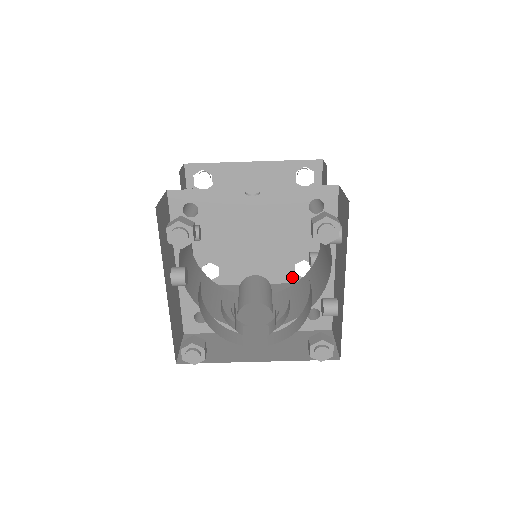
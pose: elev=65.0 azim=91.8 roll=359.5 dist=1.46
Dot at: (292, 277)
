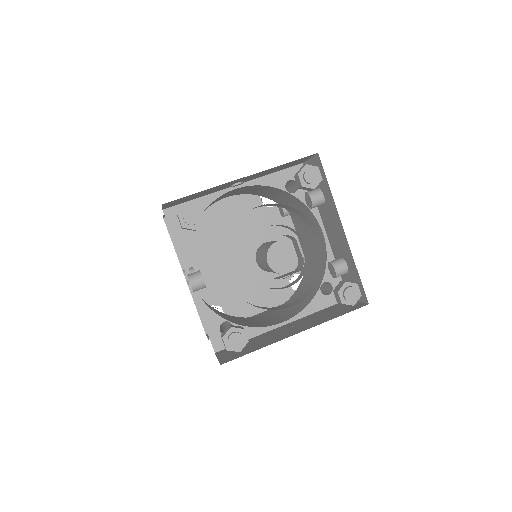
Dot at: (291, 294)
